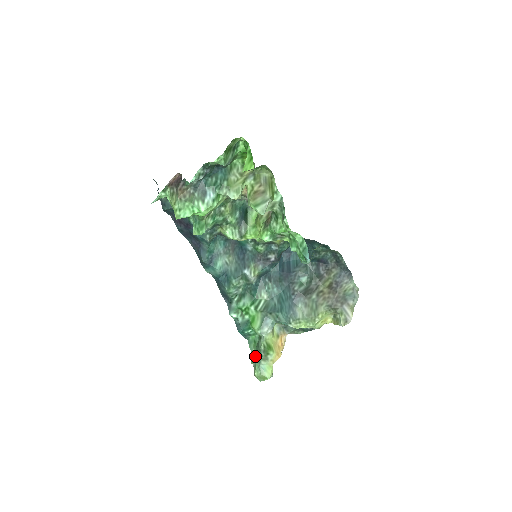
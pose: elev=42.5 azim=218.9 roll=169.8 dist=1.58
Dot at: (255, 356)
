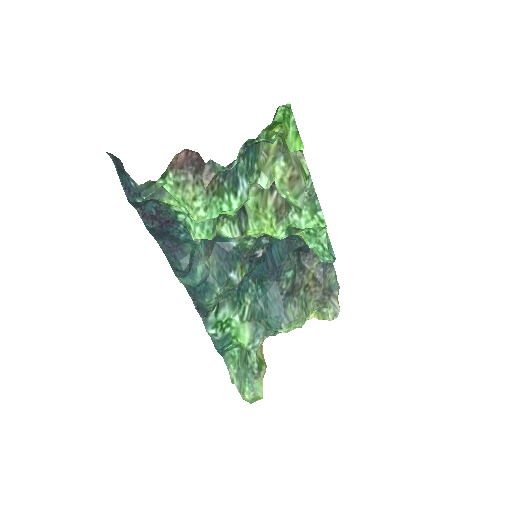
Dot at: (236, 374)
